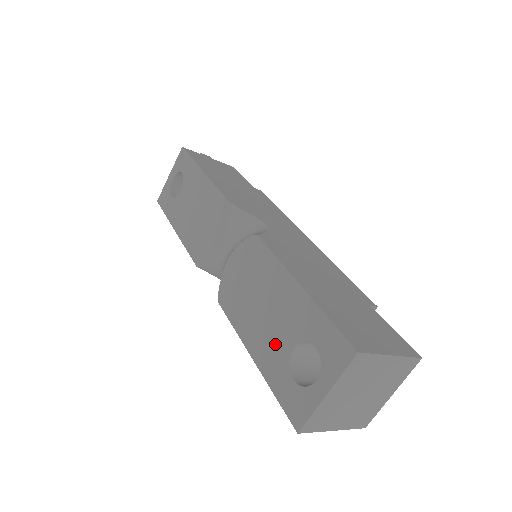
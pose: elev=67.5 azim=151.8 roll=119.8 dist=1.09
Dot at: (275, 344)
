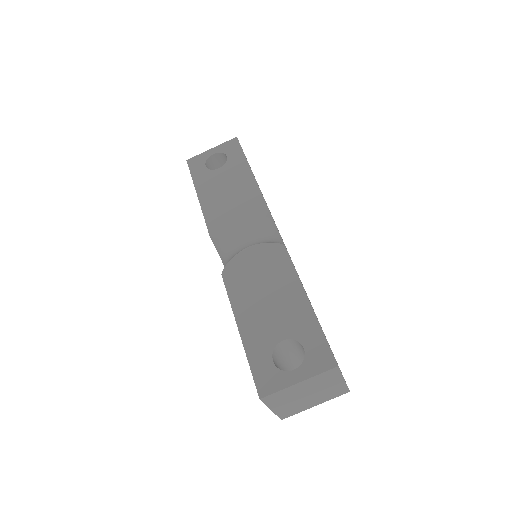
Dot at: (267, 330)
